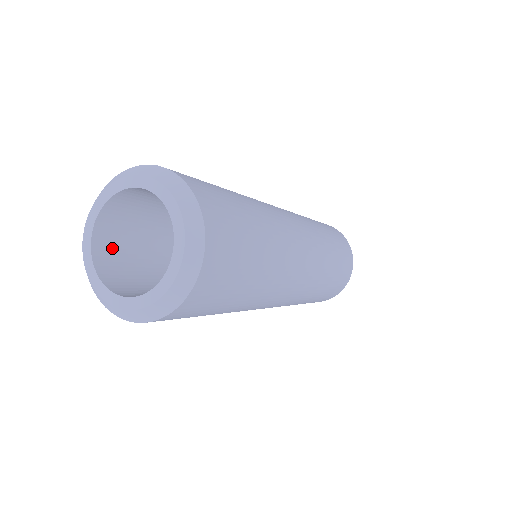
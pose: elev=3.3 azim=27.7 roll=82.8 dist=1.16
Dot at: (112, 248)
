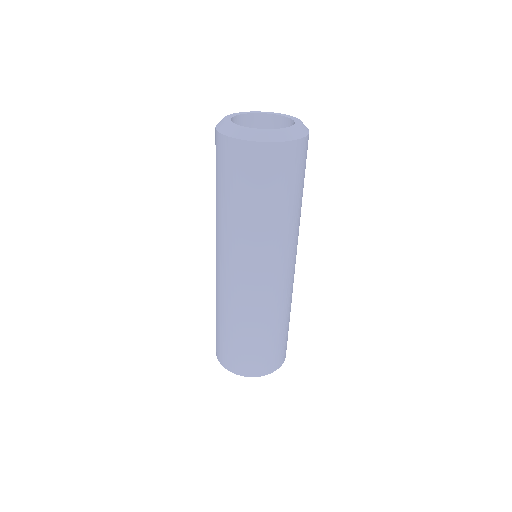
Dot at: occluded
